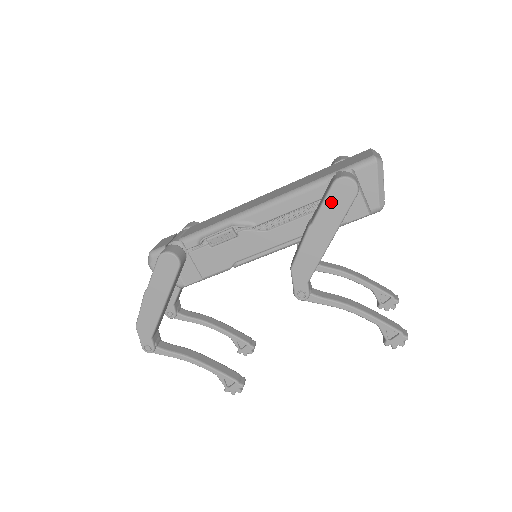
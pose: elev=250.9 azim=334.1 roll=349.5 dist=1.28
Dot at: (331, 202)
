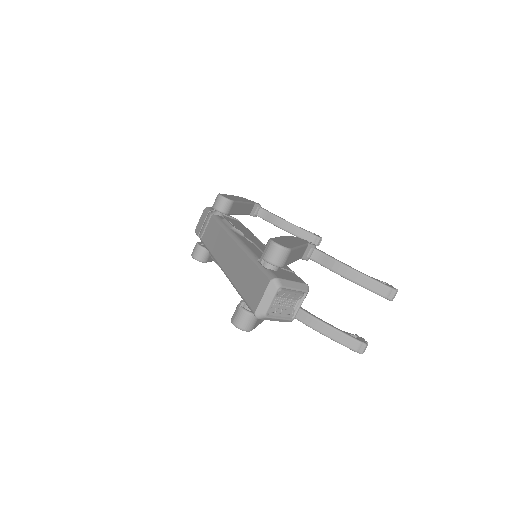
Dot at: occluded
